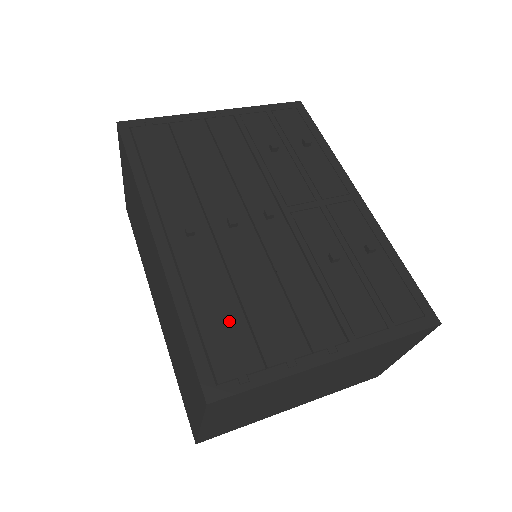
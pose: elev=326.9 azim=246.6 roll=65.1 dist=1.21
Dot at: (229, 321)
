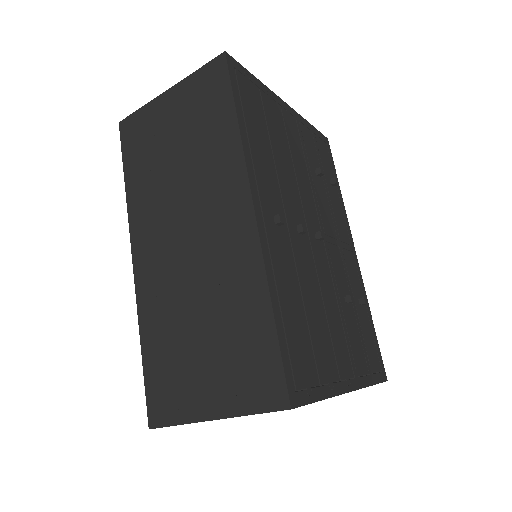
Dot at: (300, 328)
